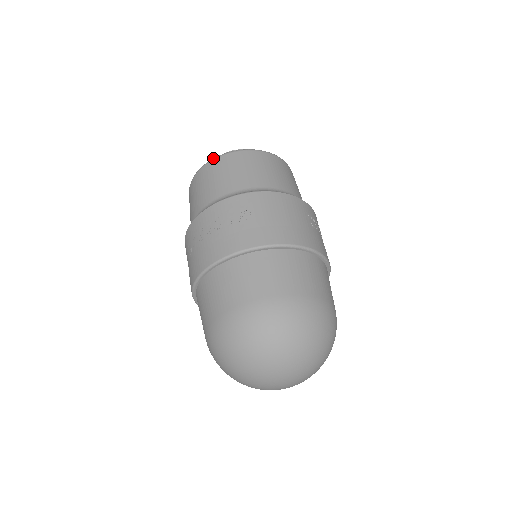
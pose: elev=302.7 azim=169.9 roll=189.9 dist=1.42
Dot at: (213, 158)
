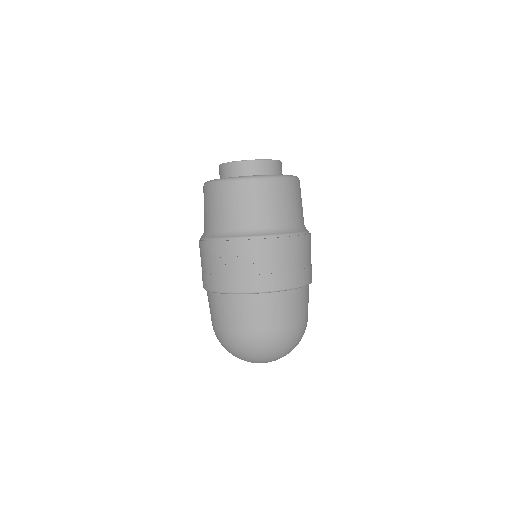
Dot at: (257, 177)
